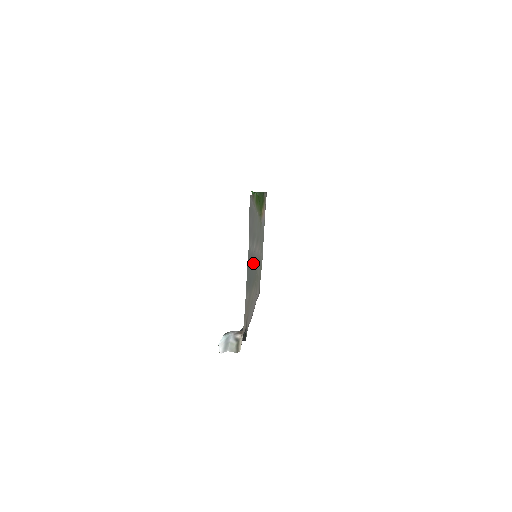
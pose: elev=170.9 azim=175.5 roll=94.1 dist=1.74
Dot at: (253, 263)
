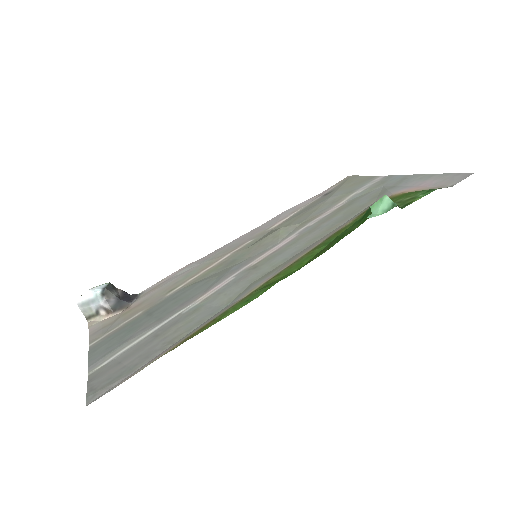
Dot at: (189, 297)
